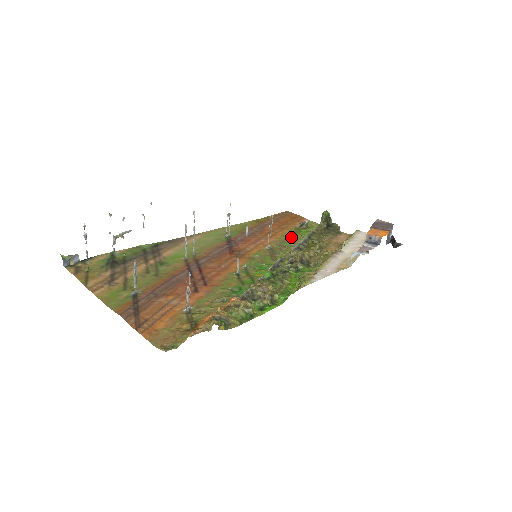
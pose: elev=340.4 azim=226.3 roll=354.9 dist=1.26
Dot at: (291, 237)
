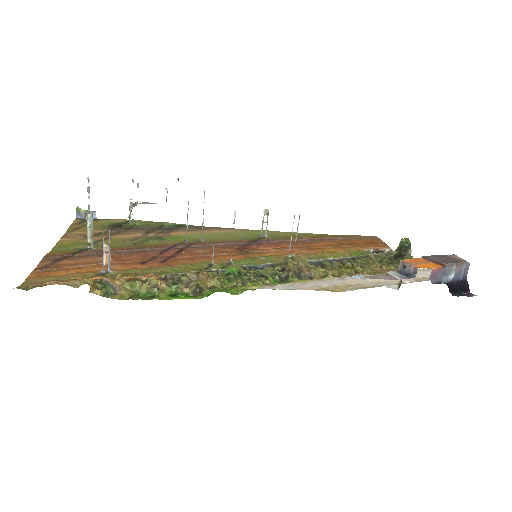
Dot at: (340, 257)
